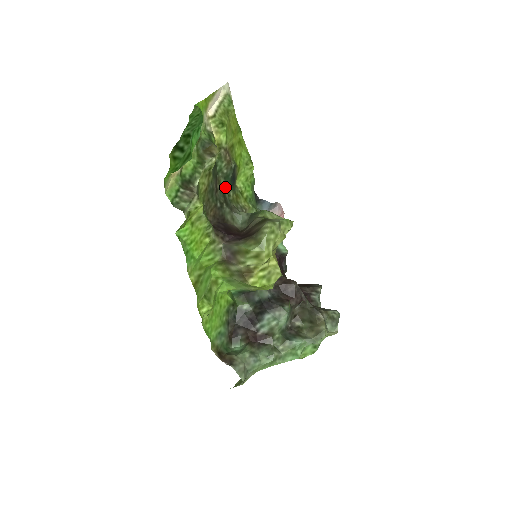
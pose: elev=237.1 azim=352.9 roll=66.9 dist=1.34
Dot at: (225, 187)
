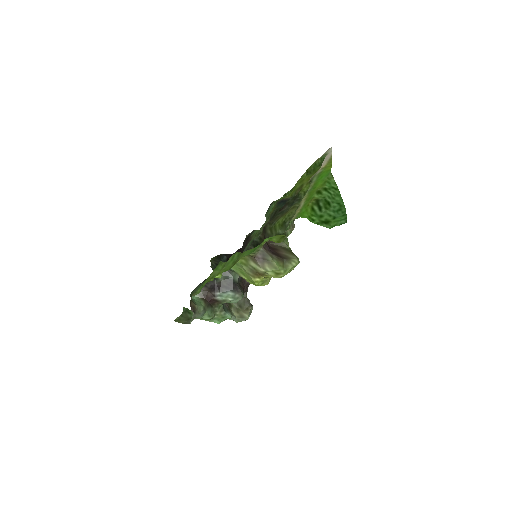
Dot at: occluded
